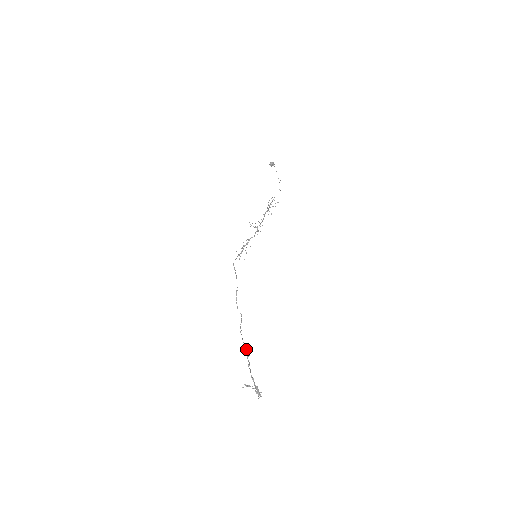
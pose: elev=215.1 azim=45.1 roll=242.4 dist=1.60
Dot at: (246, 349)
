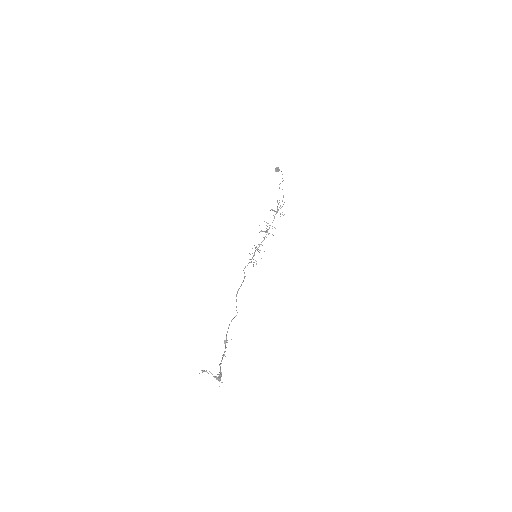
Dot at: (225, 341)
